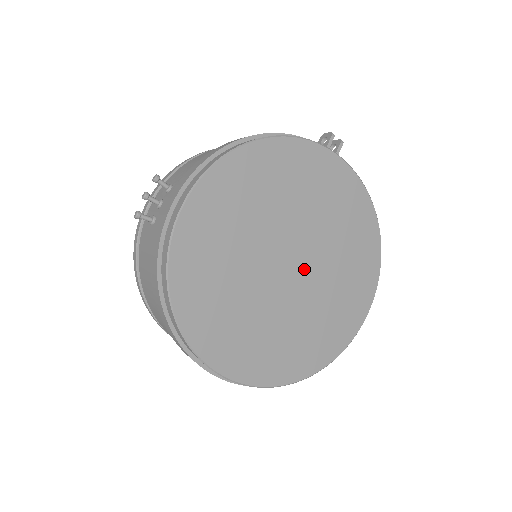
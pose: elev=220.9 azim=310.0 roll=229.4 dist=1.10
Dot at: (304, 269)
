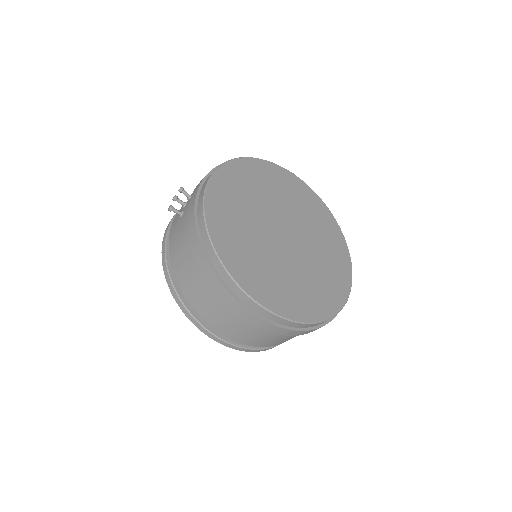
Dot at: (296, 240)
